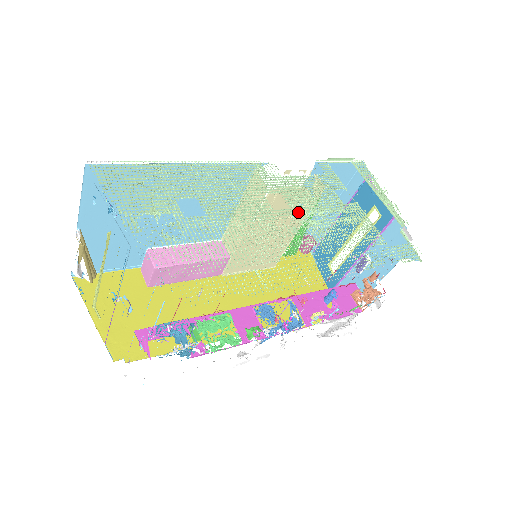
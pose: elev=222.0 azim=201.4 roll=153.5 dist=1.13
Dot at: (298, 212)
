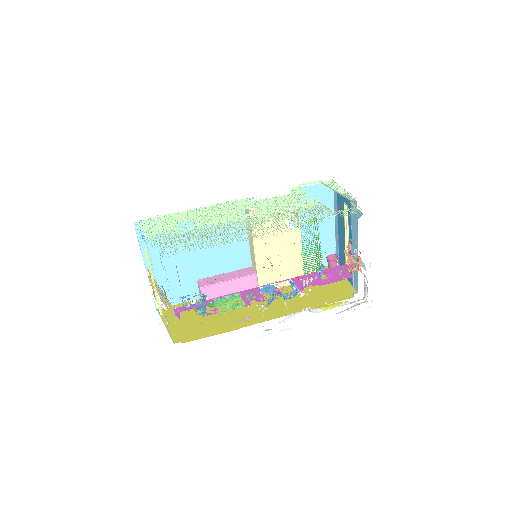
Dot at: (262, 212)
